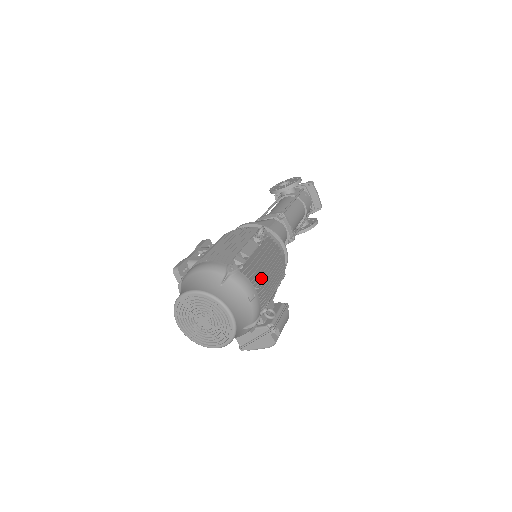
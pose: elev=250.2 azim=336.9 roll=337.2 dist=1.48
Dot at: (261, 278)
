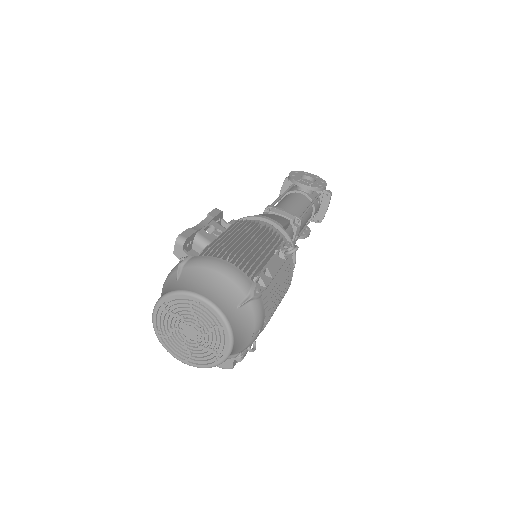
Dot at: (271, 309)
